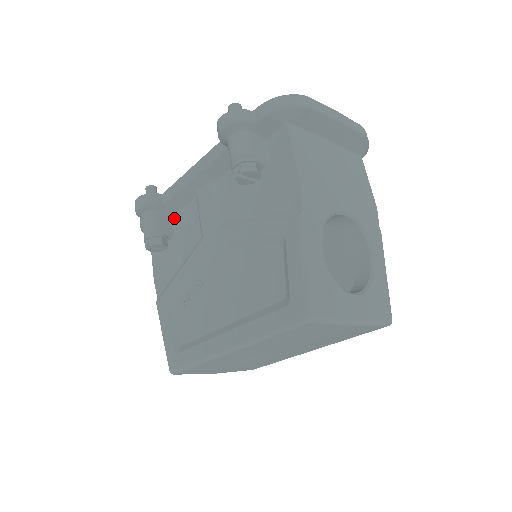
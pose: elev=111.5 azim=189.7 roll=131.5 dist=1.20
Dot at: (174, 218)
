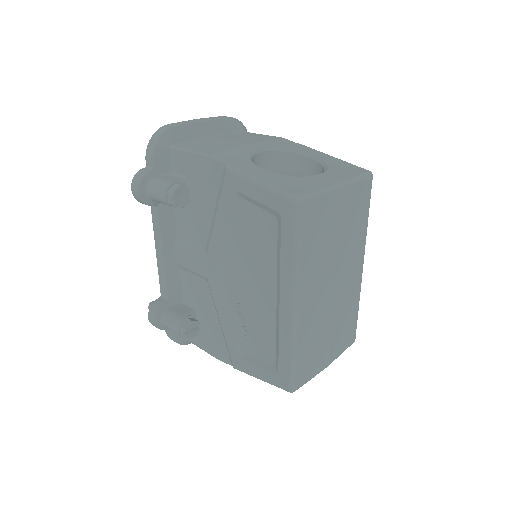
Dot at: (184, 302)
